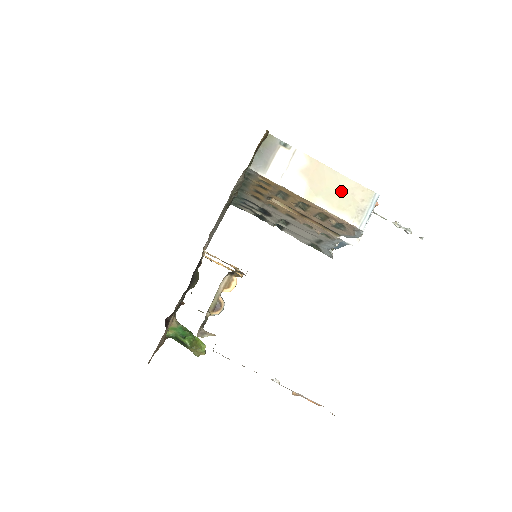
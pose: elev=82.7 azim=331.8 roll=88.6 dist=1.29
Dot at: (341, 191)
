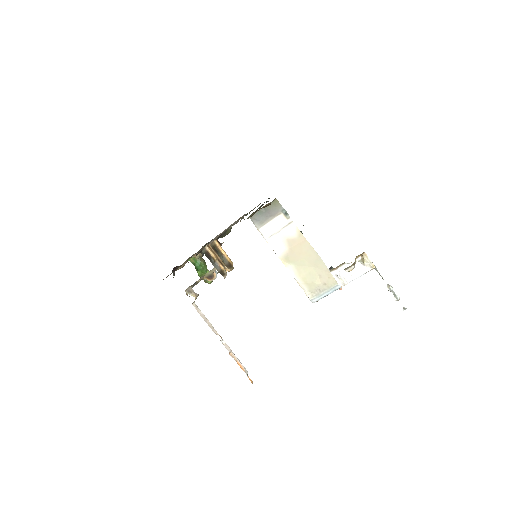
Dot at: (313, 268)
